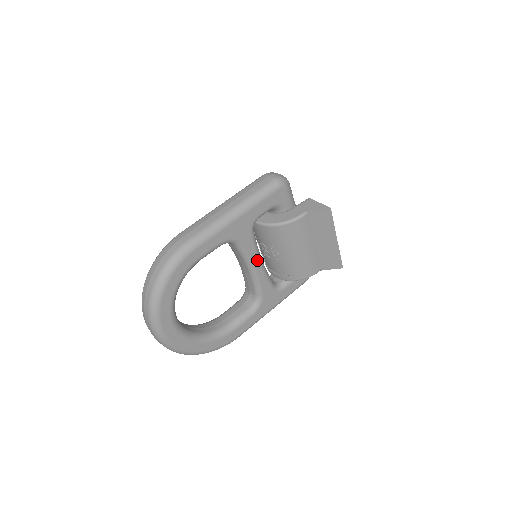
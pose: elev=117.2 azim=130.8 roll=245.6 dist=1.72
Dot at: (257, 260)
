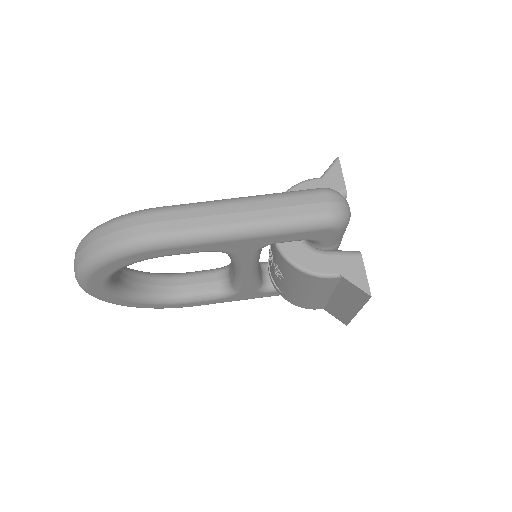
Dot at: (250, 270)
